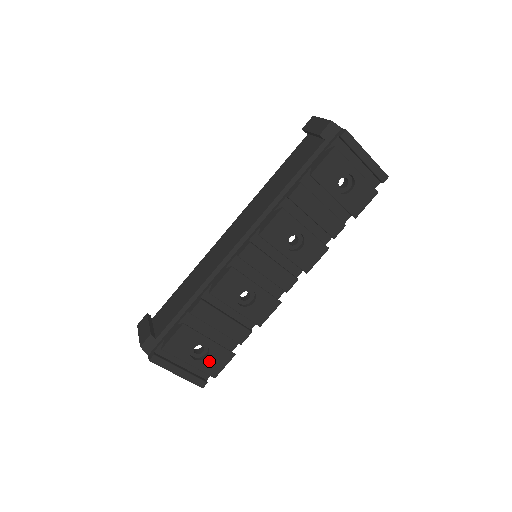
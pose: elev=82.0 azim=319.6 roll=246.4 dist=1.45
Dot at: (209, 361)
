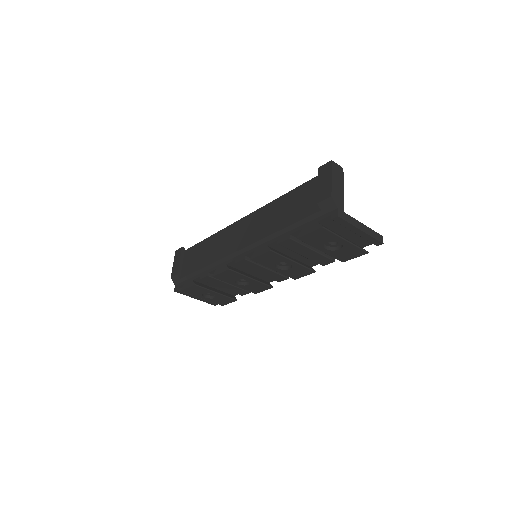
Dot at: (217, 300)
